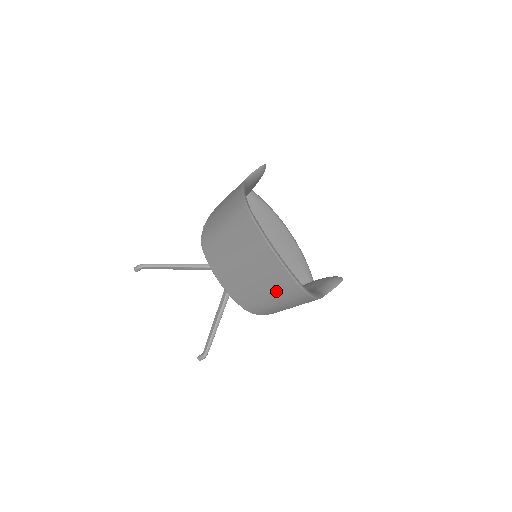
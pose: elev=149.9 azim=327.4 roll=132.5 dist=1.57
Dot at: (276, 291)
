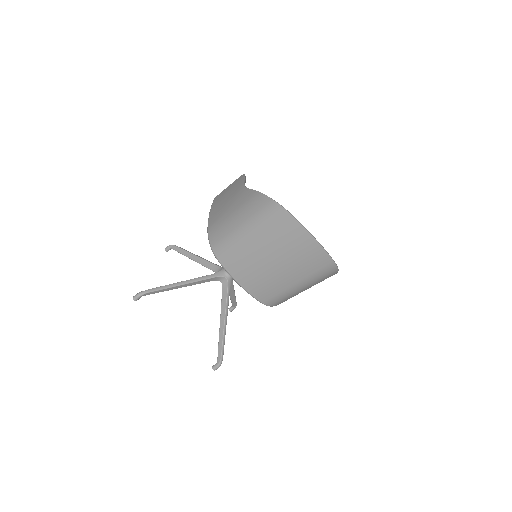
Dot at: (308, 274)
